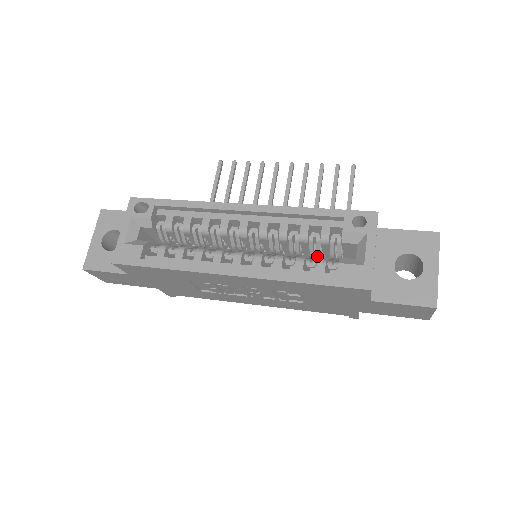
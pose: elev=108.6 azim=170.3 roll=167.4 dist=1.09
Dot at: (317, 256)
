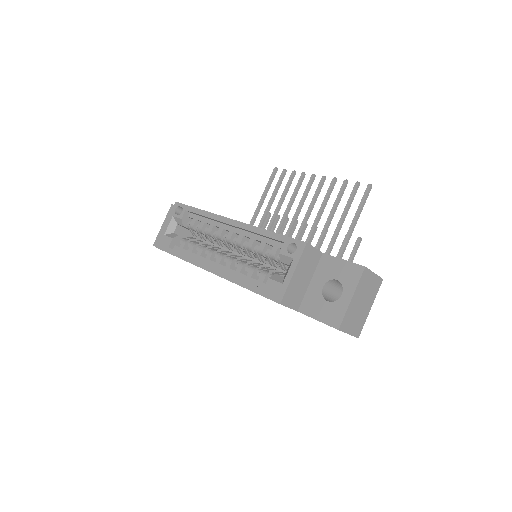
Dot at: (276, 267)
